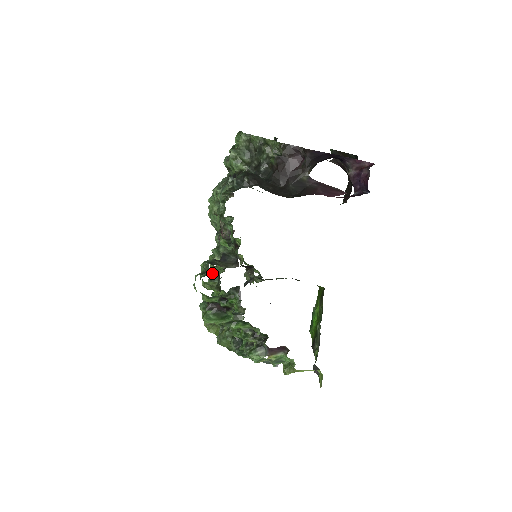
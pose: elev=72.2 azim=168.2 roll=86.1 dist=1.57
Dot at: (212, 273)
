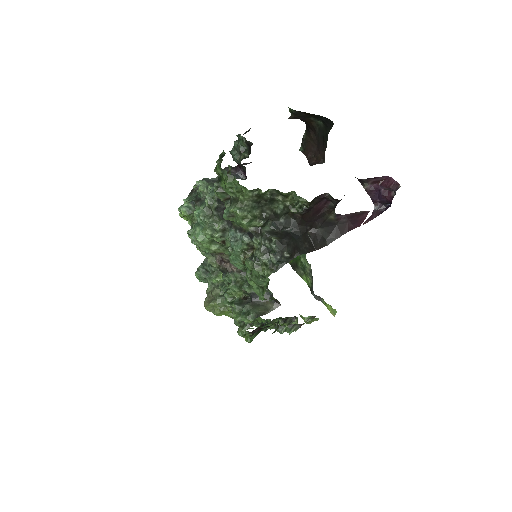
Dot at: (228, 296)
